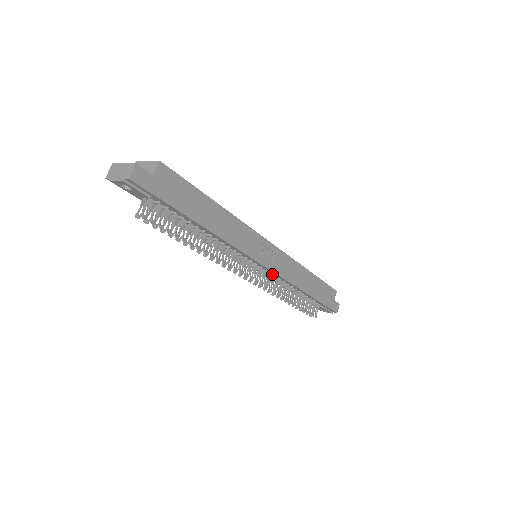
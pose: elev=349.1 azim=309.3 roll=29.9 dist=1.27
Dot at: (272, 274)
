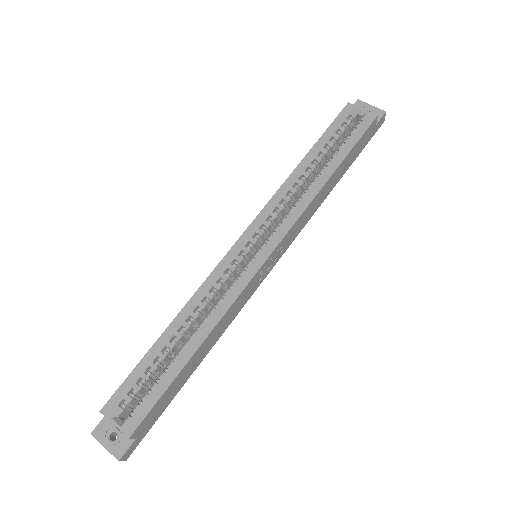
Dot at: occluded
